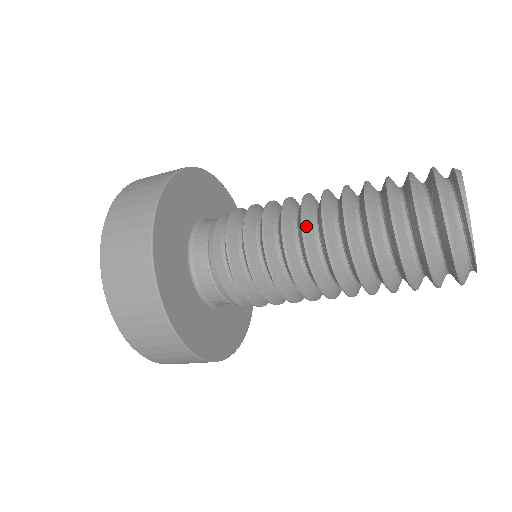
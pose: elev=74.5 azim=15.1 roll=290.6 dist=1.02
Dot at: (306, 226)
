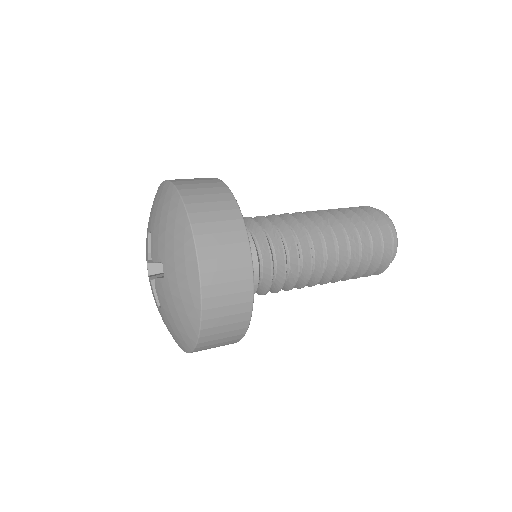
Dot at: (315, 225)
